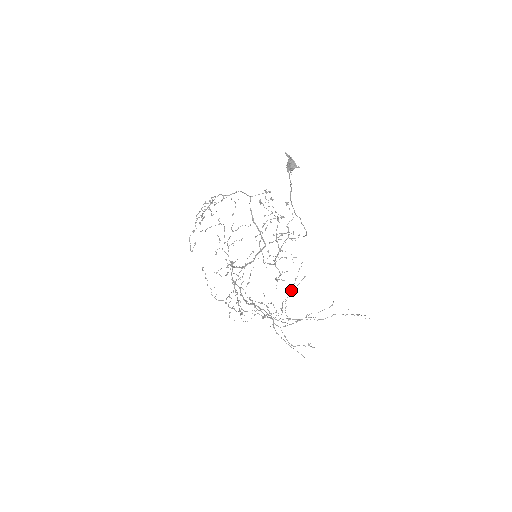
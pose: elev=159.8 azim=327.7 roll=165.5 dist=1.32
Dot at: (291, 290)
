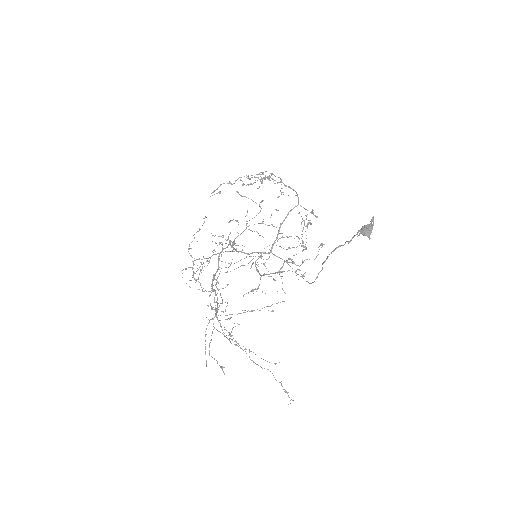
Dot at: occluded
